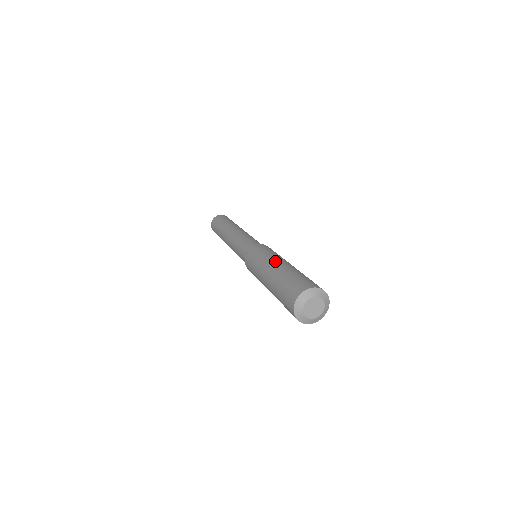
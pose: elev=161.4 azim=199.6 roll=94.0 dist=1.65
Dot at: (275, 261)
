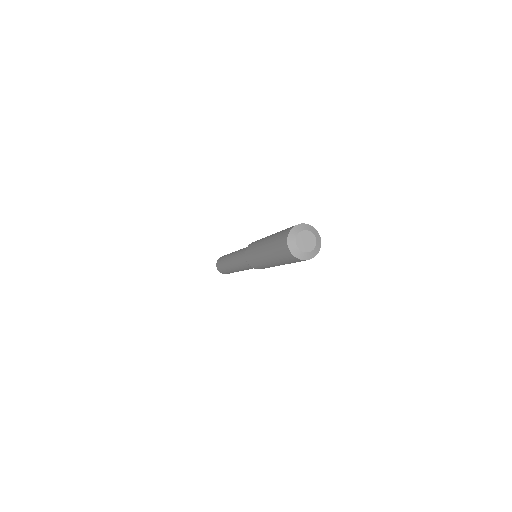
Dot at: occluded
